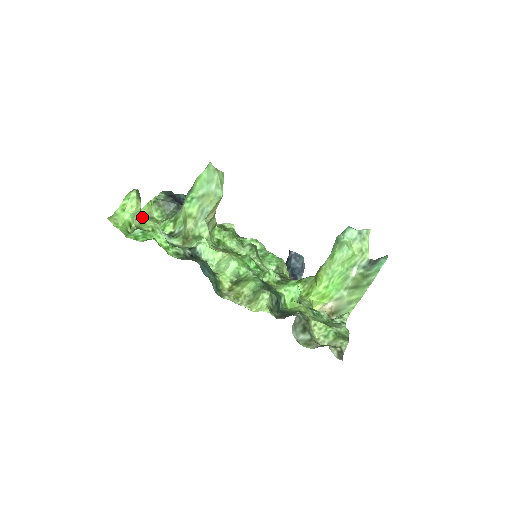
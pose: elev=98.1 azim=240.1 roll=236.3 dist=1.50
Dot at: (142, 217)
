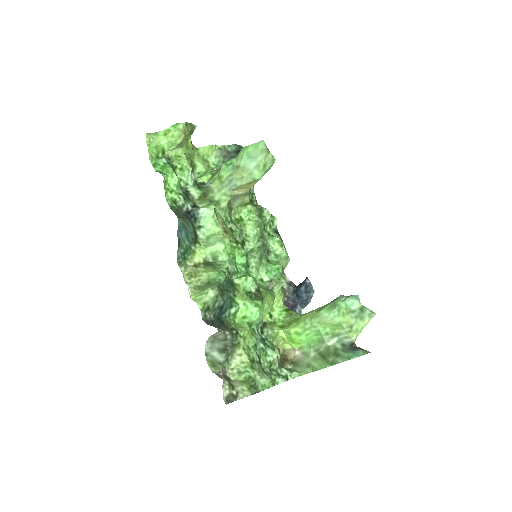
Dot at: (183, 152)
